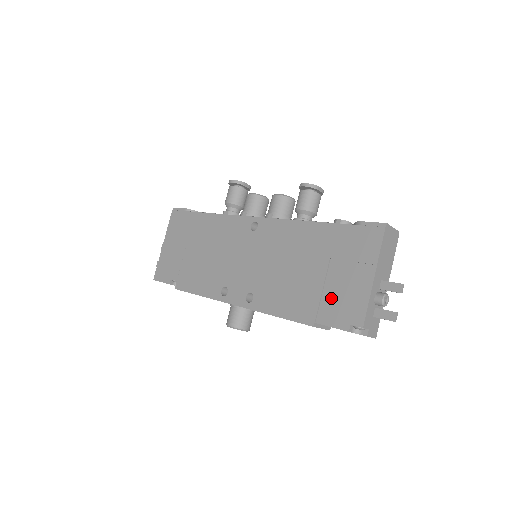
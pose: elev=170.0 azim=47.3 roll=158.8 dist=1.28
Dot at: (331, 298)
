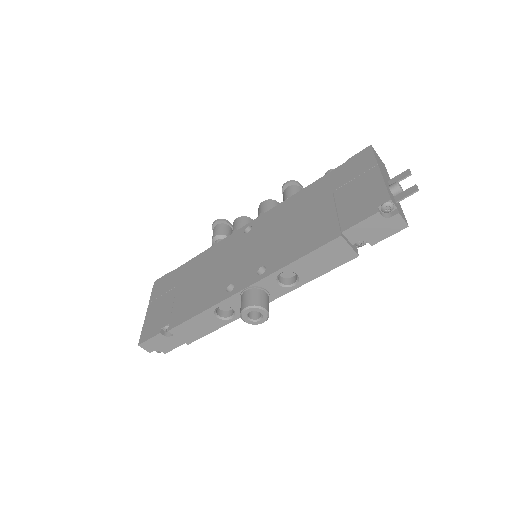
Dot at: (348, 208)
